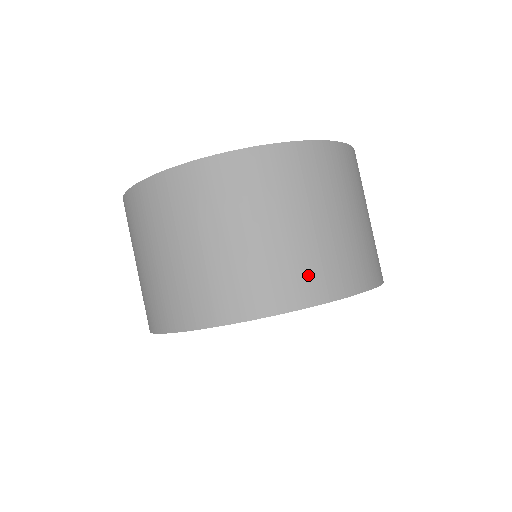
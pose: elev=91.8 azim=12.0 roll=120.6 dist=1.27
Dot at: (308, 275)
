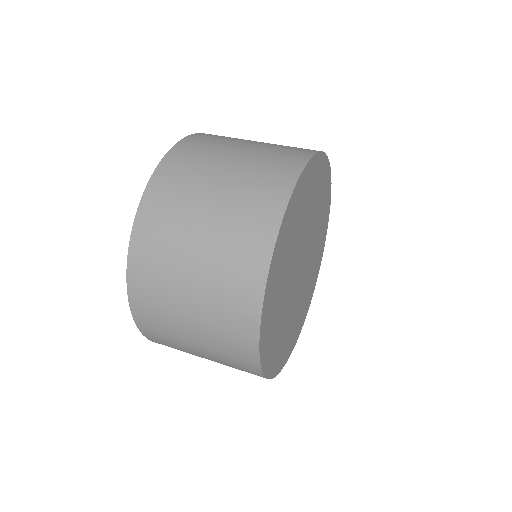
Dot at: occluded
